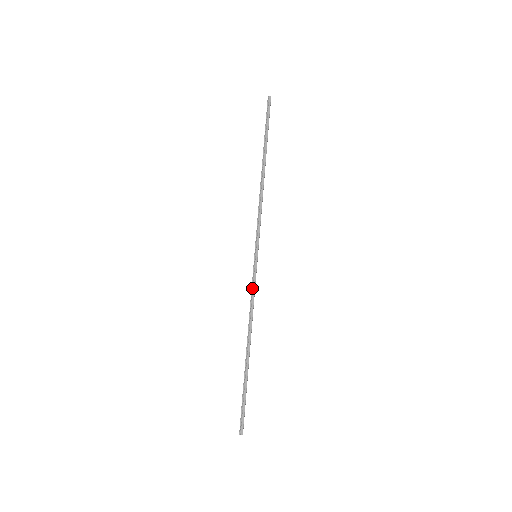
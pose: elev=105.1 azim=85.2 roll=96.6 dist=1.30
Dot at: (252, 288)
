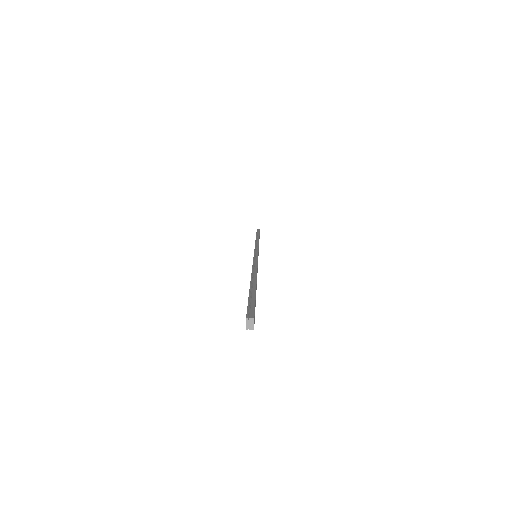
Dot at: (254, 261)
